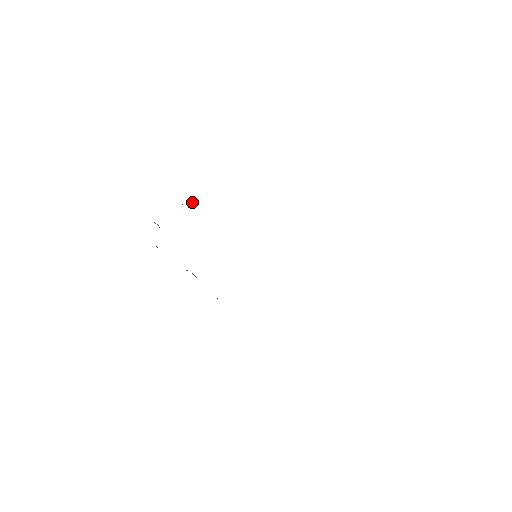
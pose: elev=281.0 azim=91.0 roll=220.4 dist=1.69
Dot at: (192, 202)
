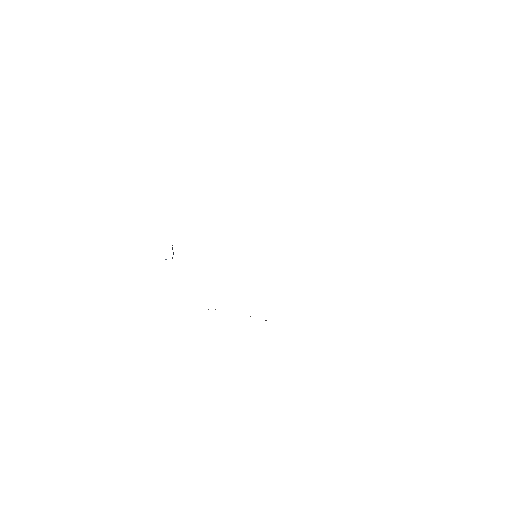
Dot at: occluded
